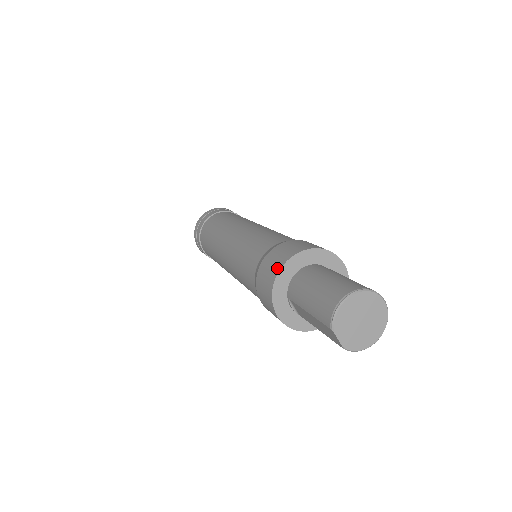
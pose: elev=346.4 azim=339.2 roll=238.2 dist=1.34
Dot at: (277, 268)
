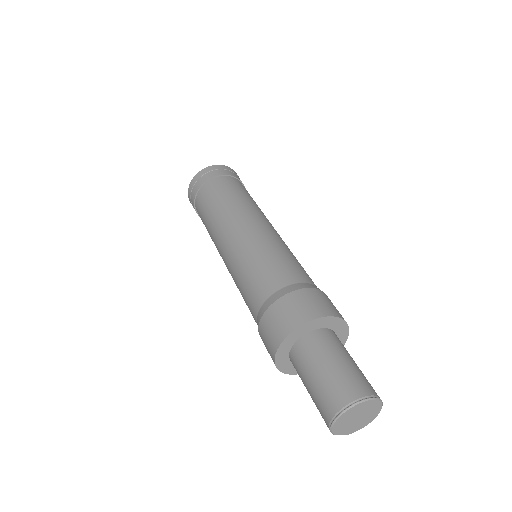
Dot at: (273, 350)
